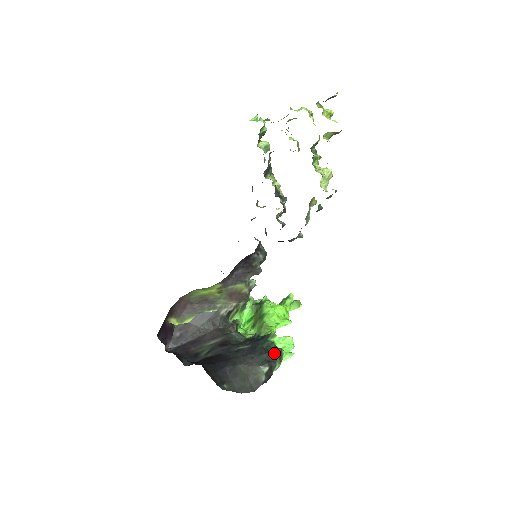
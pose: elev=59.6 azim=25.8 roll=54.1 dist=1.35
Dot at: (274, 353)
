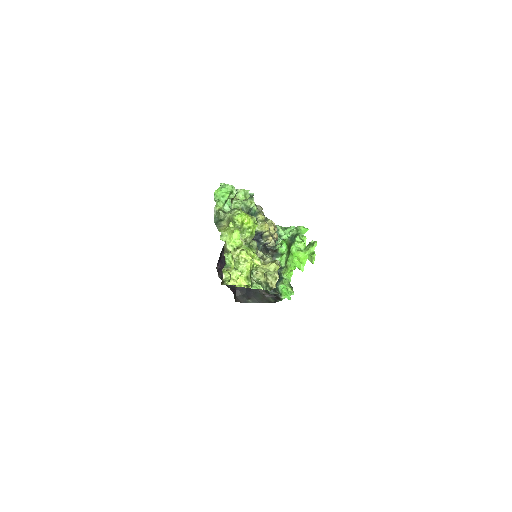
Dot at: (277, 297)
